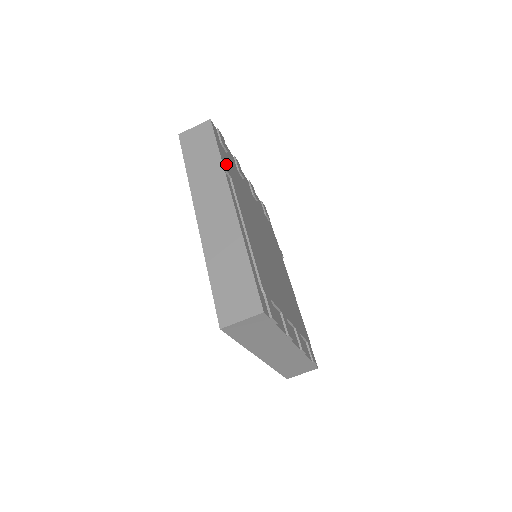
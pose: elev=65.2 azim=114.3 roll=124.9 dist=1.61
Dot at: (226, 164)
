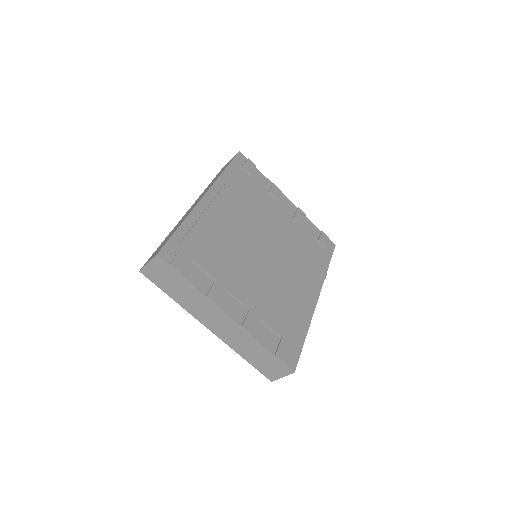
Dot at: (233, 178)
